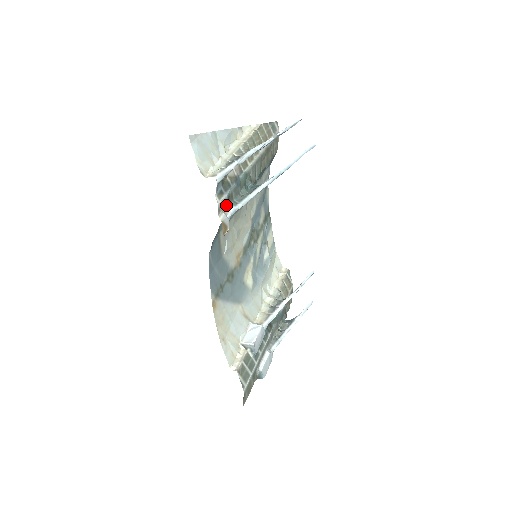
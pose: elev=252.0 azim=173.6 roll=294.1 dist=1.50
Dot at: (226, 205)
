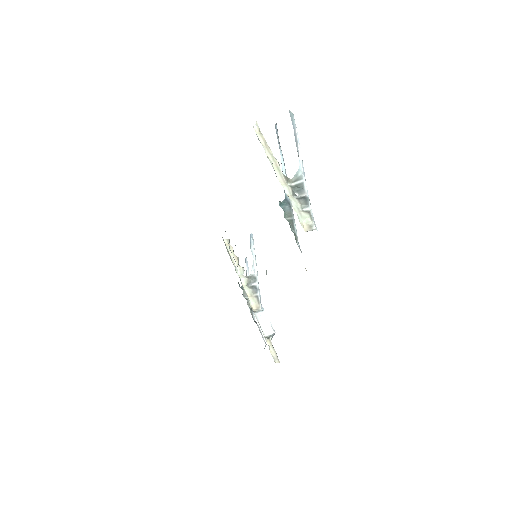
Dot at: occluded
